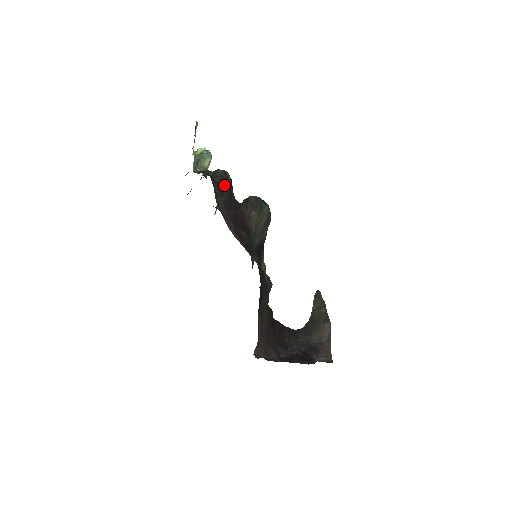
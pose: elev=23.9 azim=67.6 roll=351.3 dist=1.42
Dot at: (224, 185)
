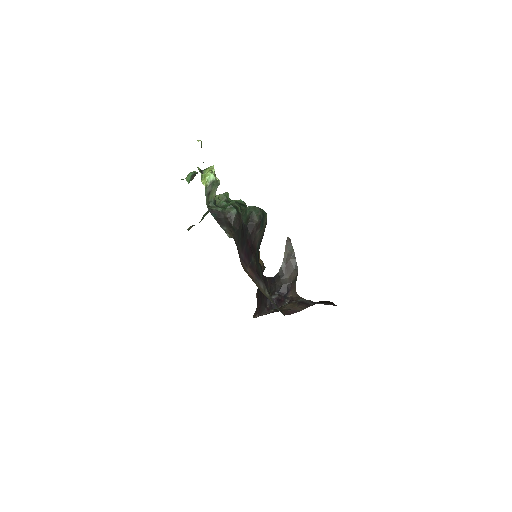
Dot at: (239, 228)
